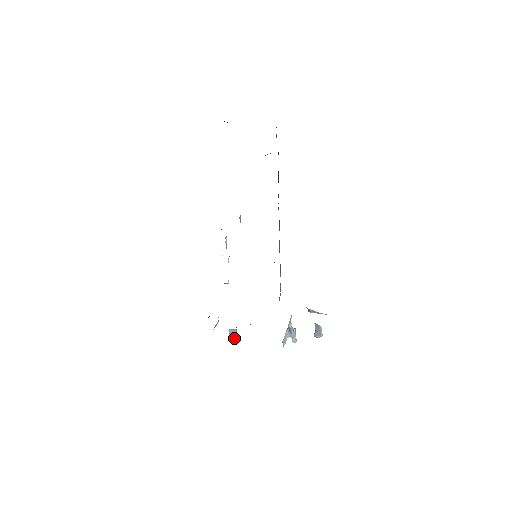
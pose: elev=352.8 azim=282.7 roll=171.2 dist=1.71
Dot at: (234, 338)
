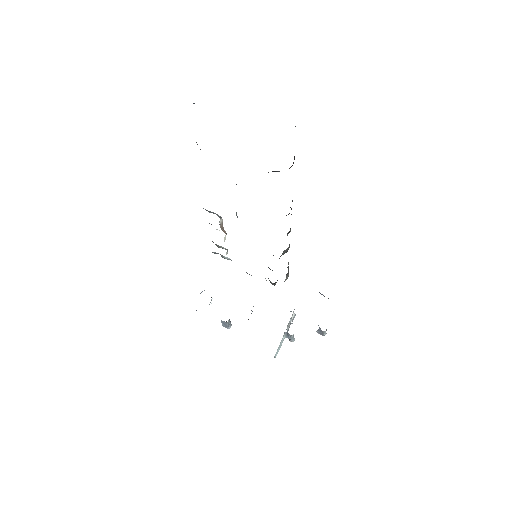
Dot at: (226, 326)
